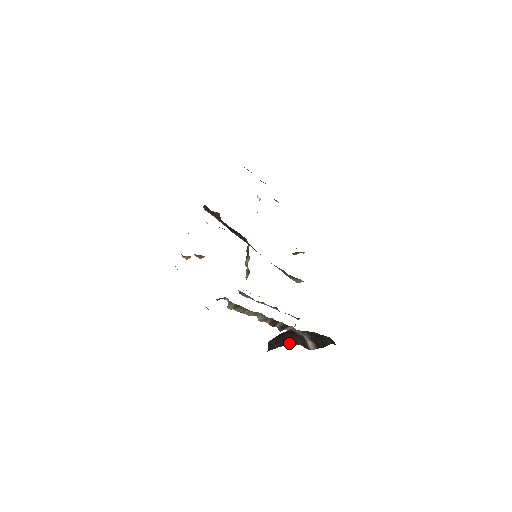
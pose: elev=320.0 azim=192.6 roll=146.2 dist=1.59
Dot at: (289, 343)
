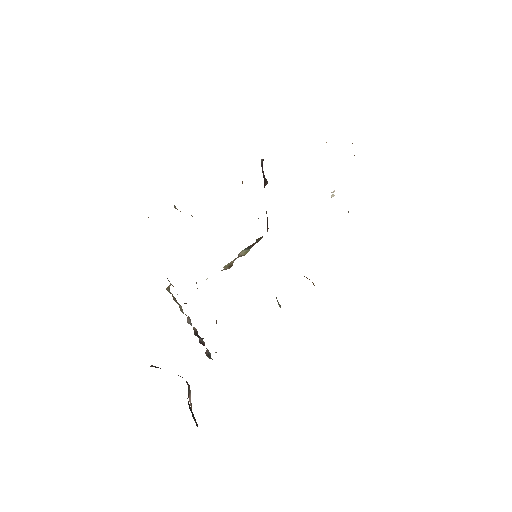
Dot at: occluded
